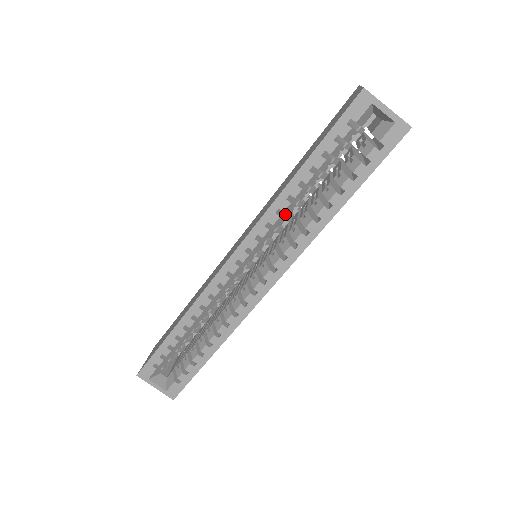
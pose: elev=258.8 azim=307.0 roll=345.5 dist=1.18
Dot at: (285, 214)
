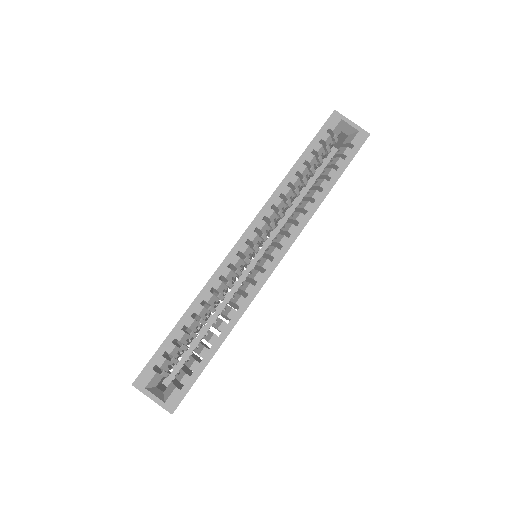
Dot at: (284, 206)
